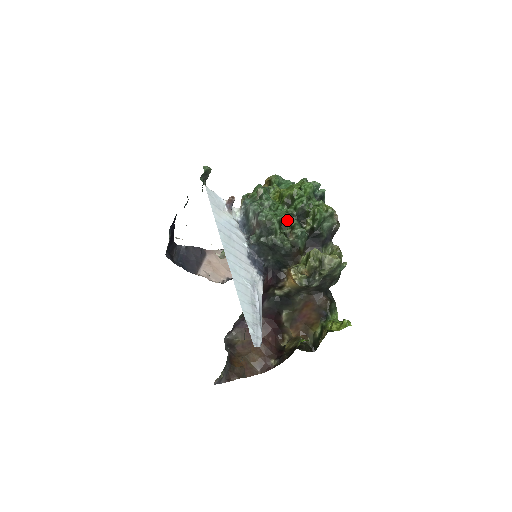
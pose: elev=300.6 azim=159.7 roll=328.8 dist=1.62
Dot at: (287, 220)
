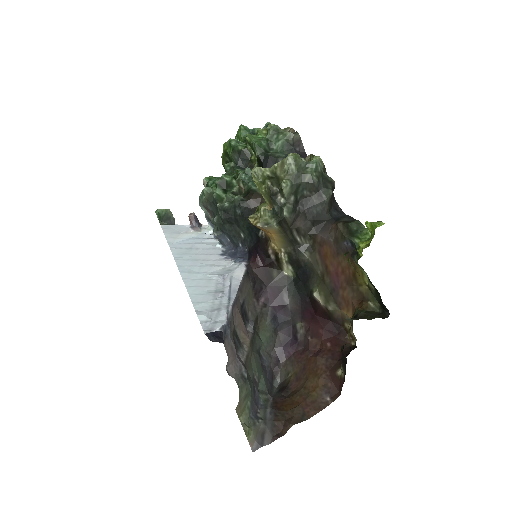
Dot at: (228, 178)
